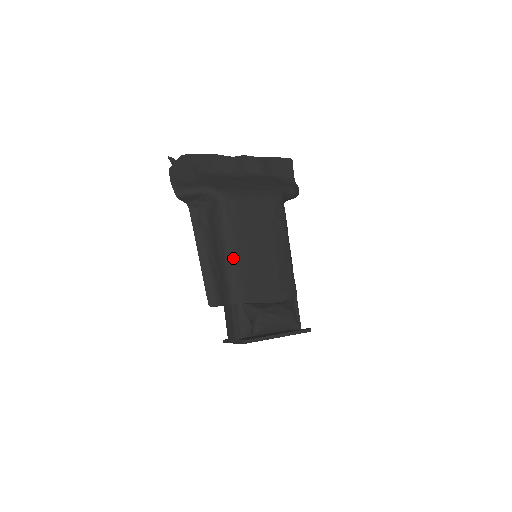
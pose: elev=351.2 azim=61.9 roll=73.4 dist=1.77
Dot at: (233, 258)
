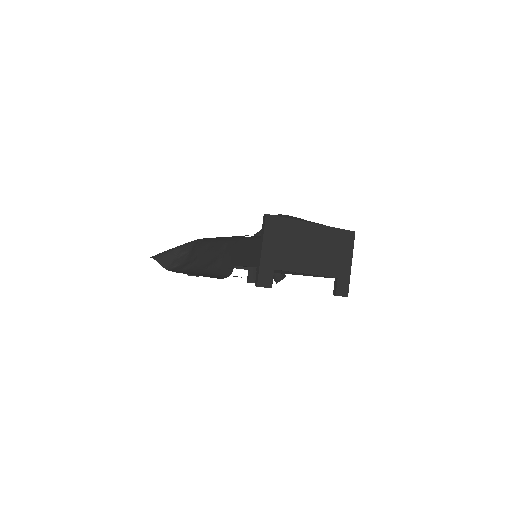
Dot at: occluded
